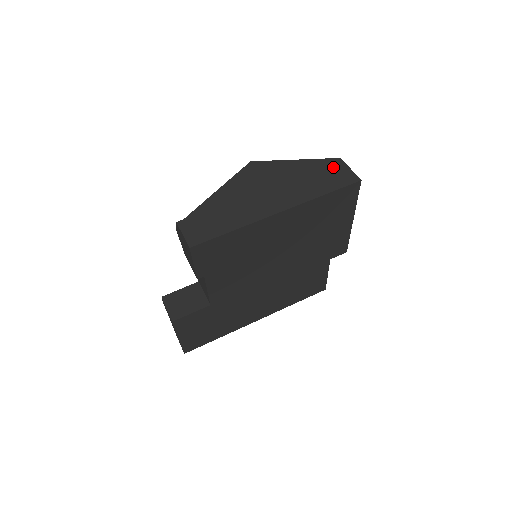
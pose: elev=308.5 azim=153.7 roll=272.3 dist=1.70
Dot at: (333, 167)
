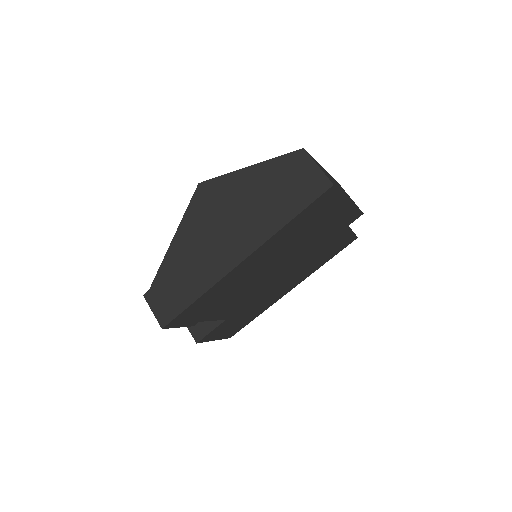
Dot at: (295, 169)
